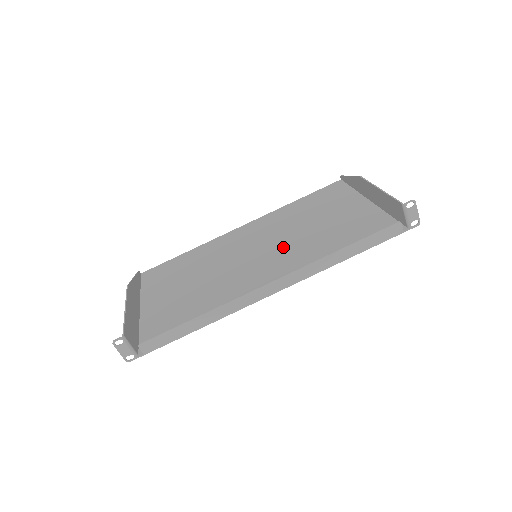
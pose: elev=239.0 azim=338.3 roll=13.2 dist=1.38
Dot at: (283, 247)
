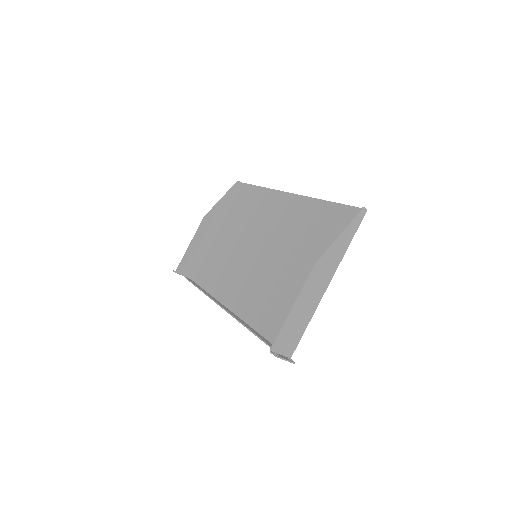
Dot at: (266, 267)
